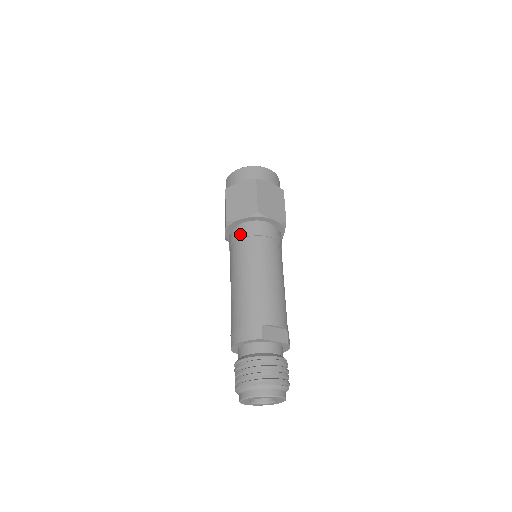
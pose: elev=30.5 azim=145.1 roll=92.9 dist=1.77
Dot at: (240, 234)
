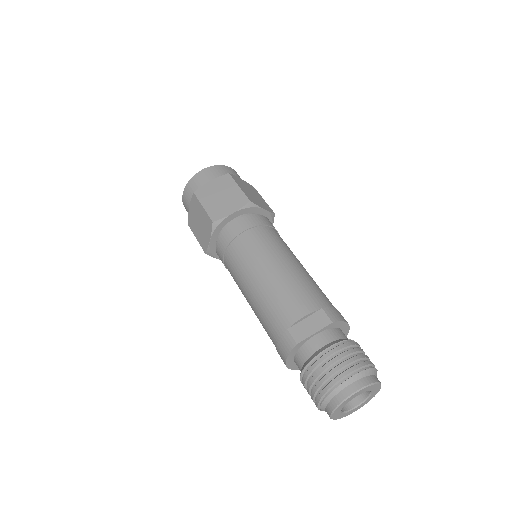
Dot at: (220, 254)
